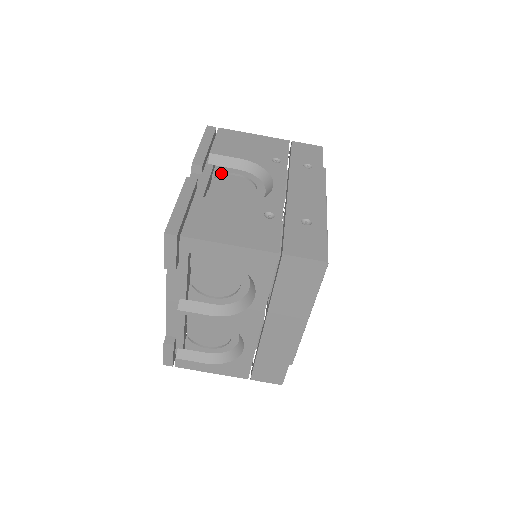
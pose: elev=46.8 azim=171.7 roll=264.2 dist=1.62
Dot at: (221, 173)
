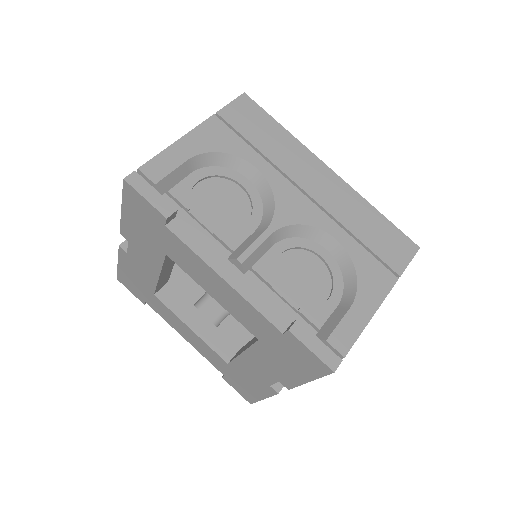
Dot at: occluded
